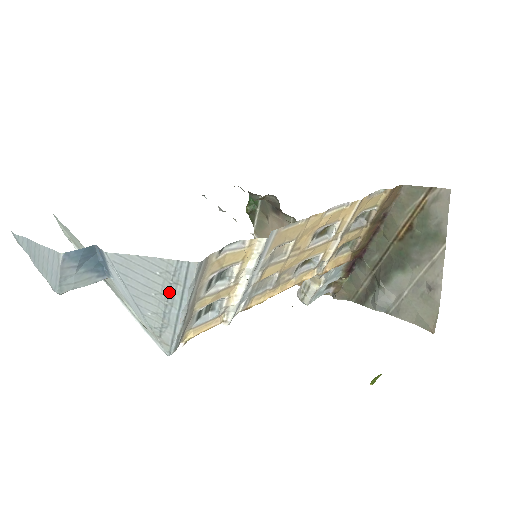
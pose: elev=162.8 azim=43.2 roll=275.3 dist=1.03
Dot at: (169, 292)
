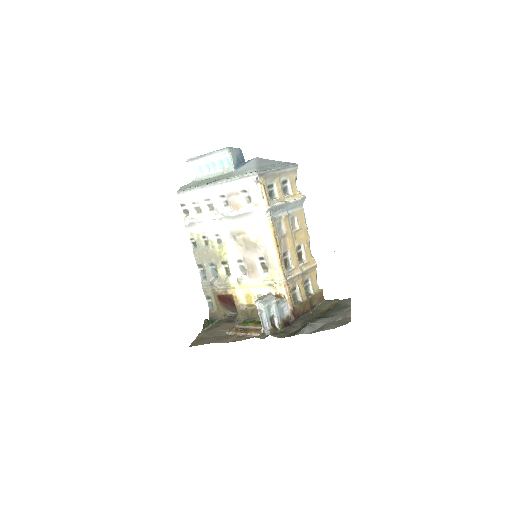
Dot at: (279, 164)
